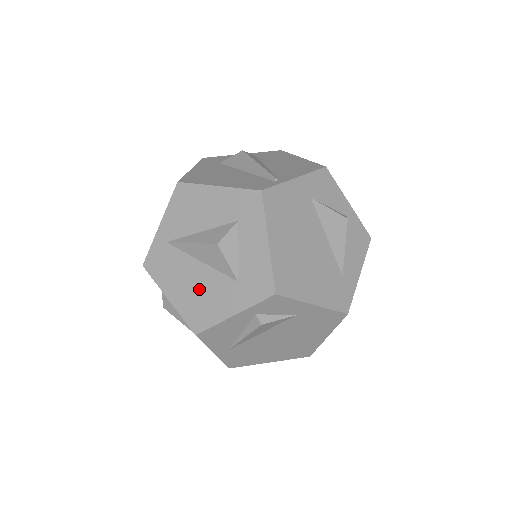
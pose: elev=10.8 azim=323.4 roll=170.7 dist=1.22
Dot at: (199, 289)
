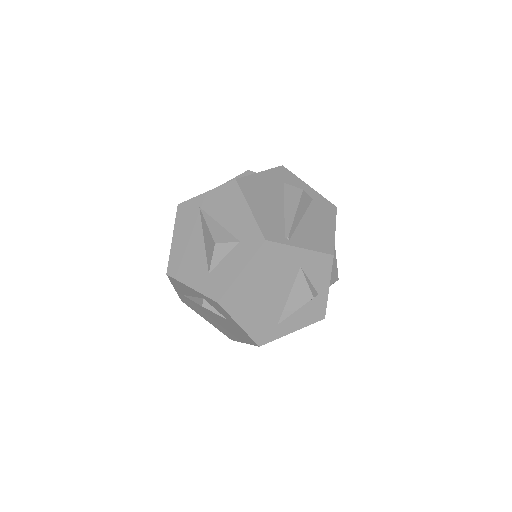
Dot at: (190, 253)
